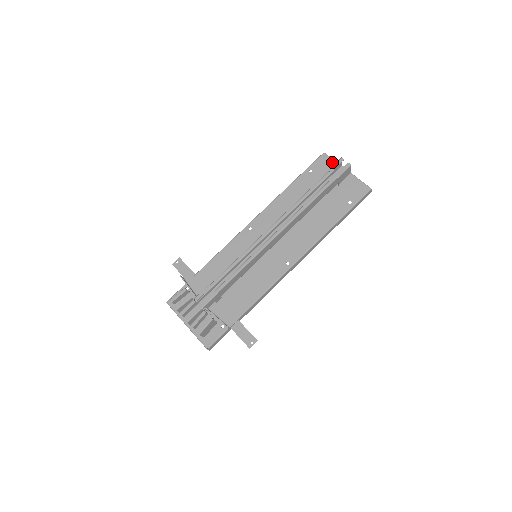
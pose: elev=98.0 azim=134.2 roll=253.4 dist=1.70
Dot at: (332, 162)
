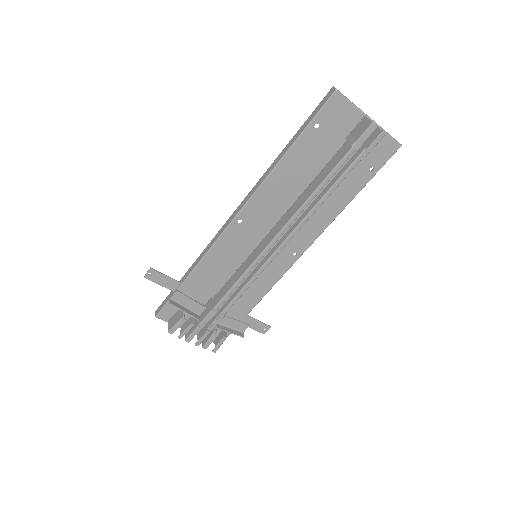
Dot at: (349, 108)
